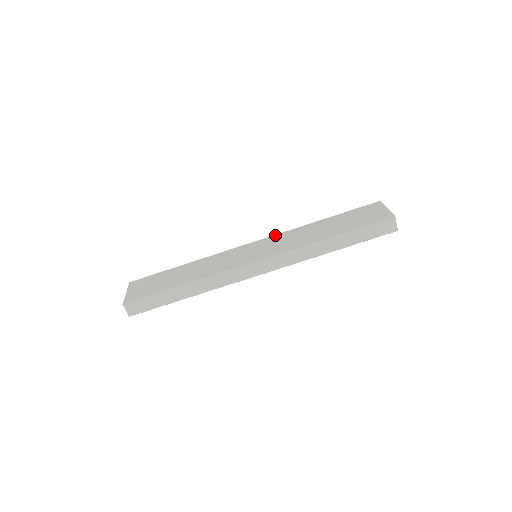
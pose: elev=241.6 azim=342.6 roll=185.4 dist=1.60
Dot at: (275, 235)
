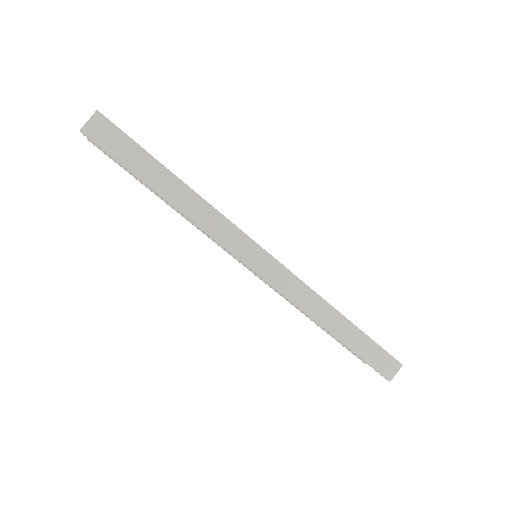
Dot at: occluded
